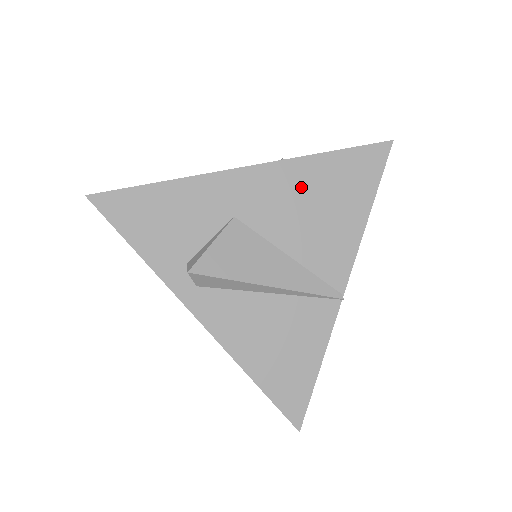
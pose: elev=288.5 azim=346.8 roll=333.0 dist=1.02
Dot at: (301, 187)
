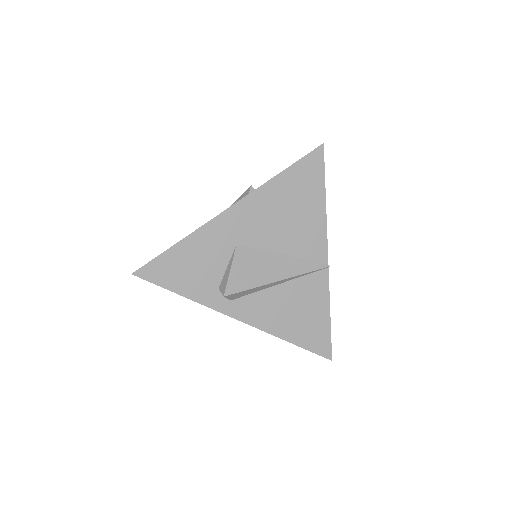
Dot at: (273, 204)
